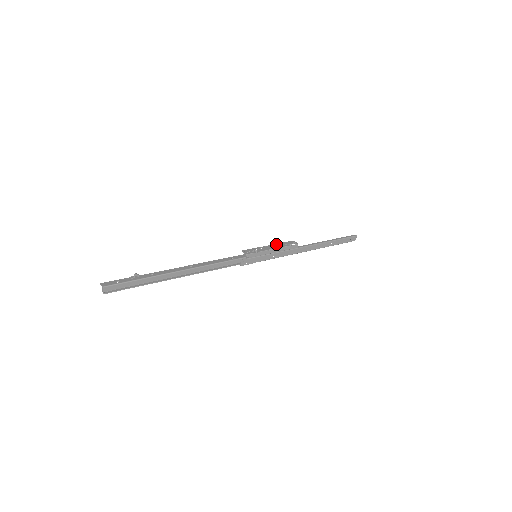
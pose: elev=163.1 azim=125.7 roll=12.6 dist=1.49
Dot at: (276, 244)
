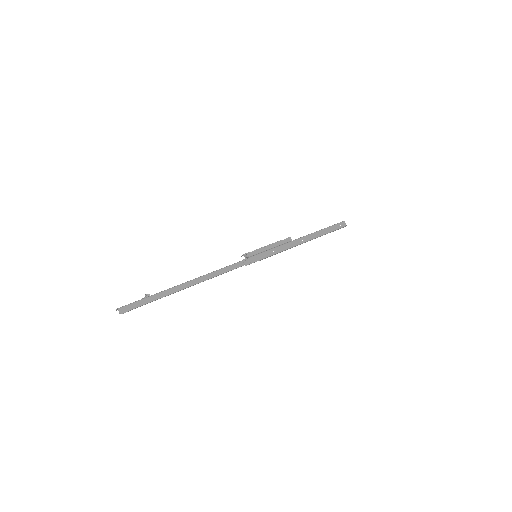
Dot at: occluded
